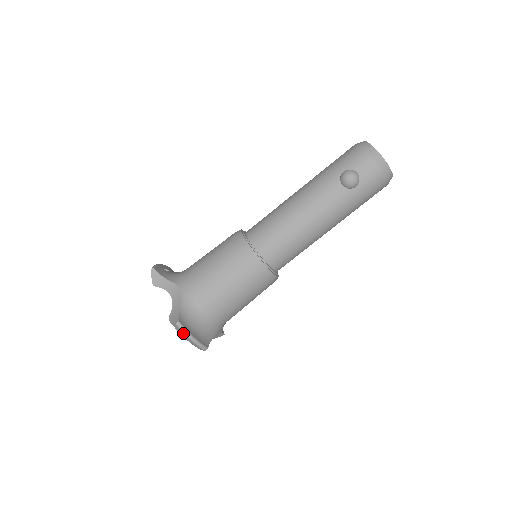
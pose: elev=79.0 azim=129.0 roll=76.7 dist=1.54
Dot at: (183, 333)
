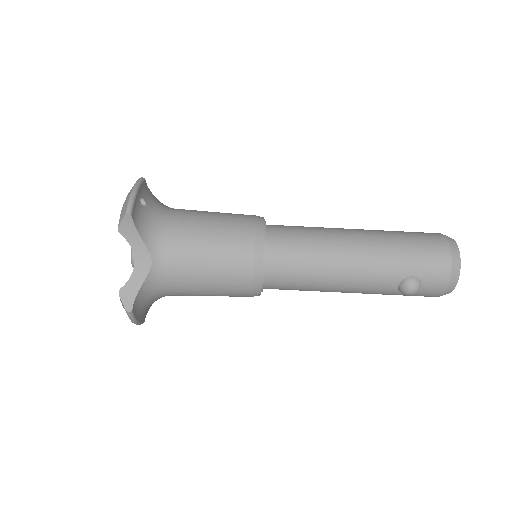
Dot at: (129, 317)
